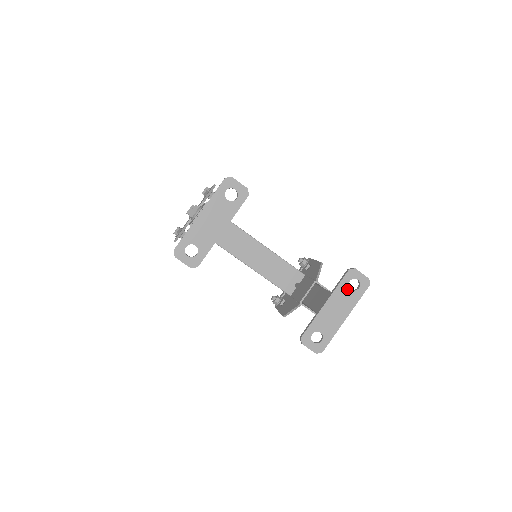
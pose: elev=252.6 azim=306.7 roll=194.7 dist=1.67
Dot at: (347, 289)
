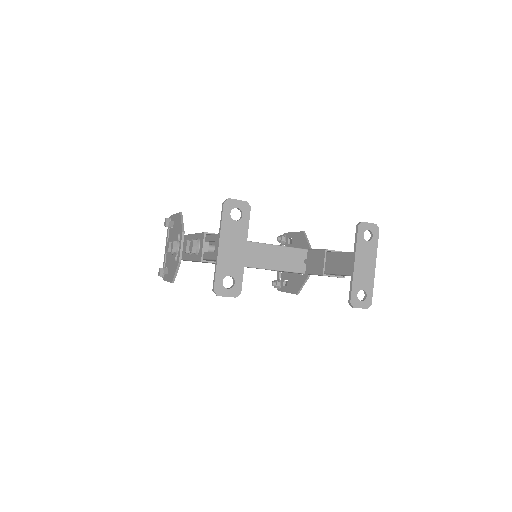
Dot at: (365, 242)
